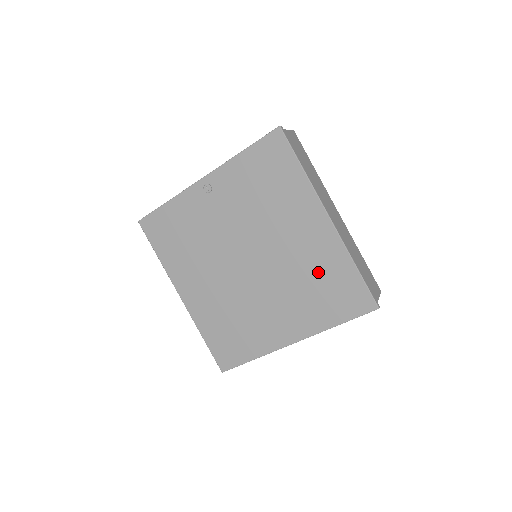
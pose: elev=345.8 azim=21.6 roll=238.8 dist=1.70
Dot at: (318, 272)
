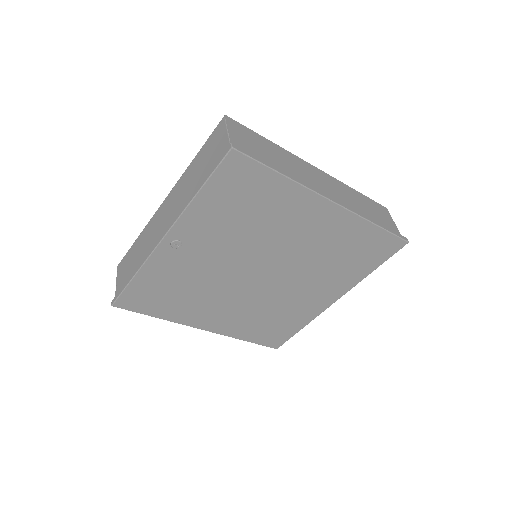
Dot at: (339, 247)
